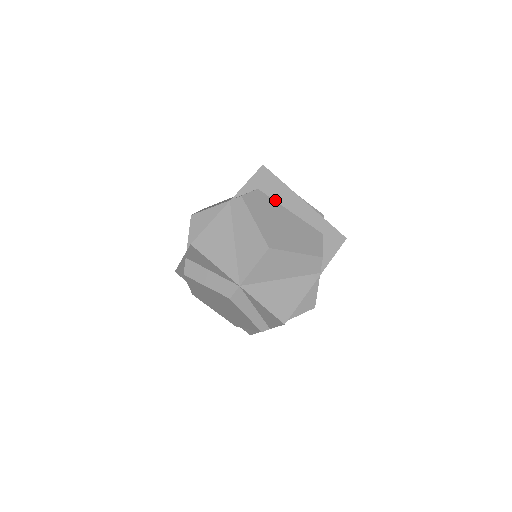
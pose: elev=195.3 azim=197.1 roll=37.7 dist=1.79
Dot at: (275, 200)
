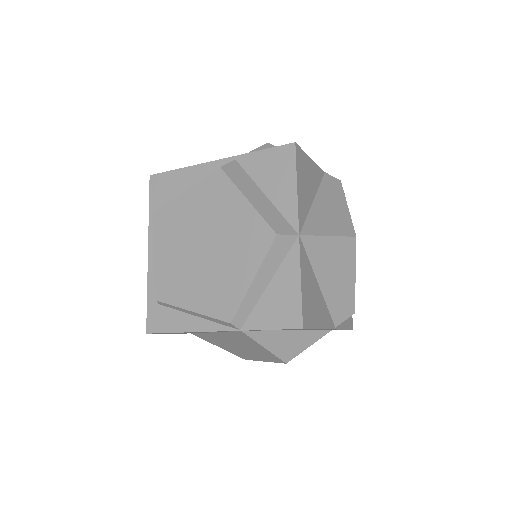
Dot at: occluded
